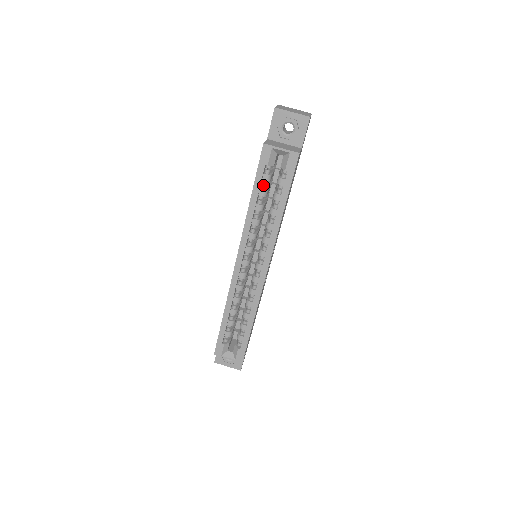
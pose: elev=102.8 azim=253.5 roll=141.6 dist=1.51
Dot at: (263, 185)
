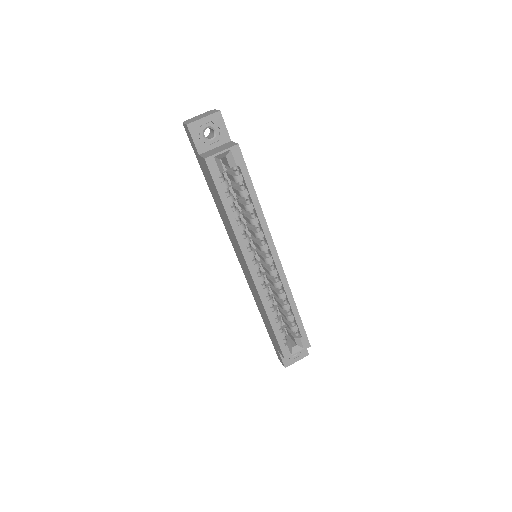
Dot at: (227, 193)
